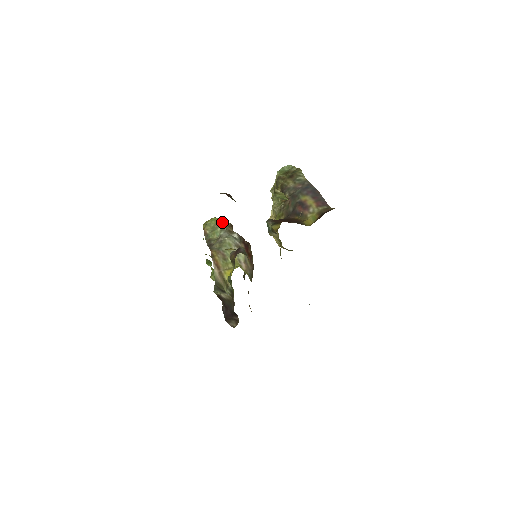
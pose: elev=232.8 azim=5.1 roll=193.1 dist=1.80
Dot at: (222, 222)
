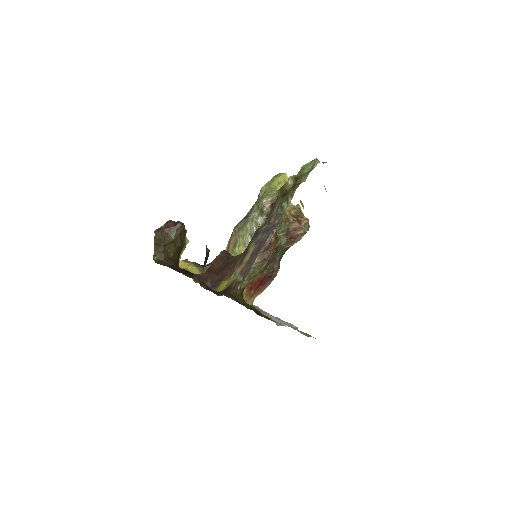
Dot at: (277, 187)
